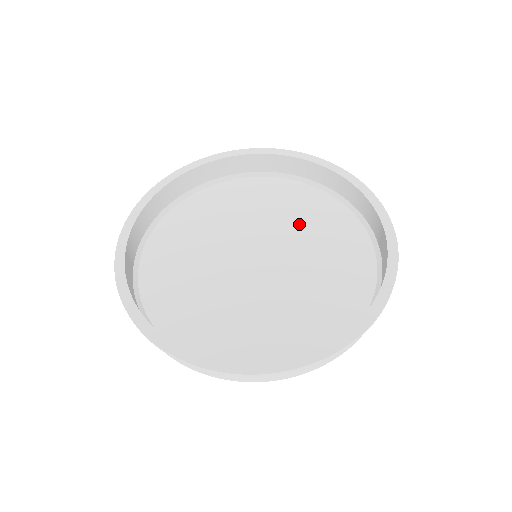
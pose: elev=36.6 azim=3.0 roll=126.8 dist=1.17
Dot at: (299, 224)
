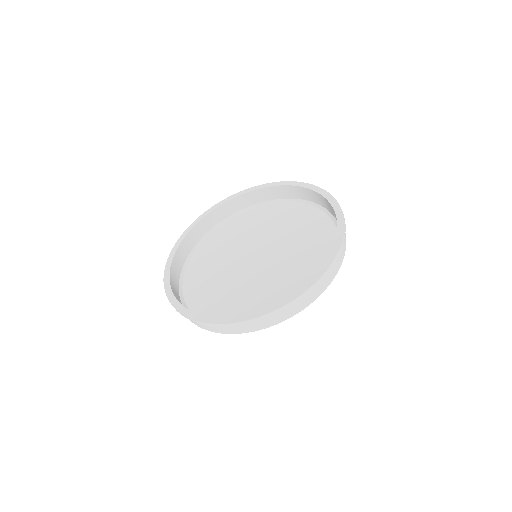
Dot at: (289, 230)
